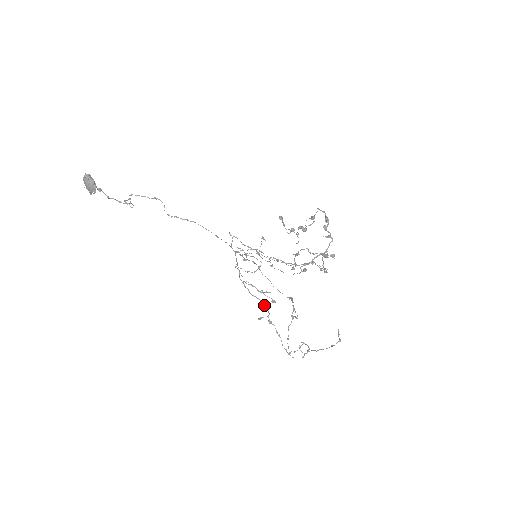
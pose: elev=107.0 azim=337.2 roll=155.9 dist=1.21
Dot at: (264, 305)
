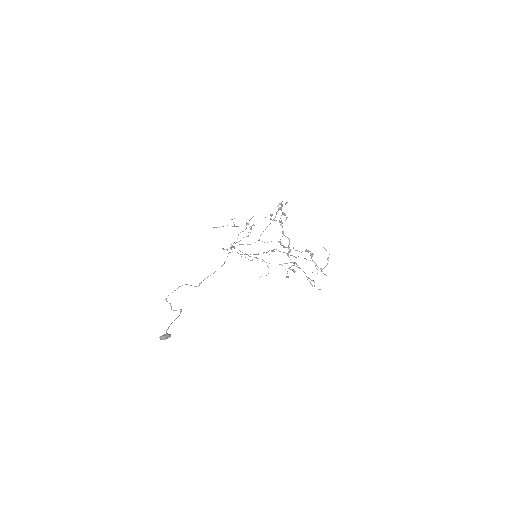
Dot at: occluded
